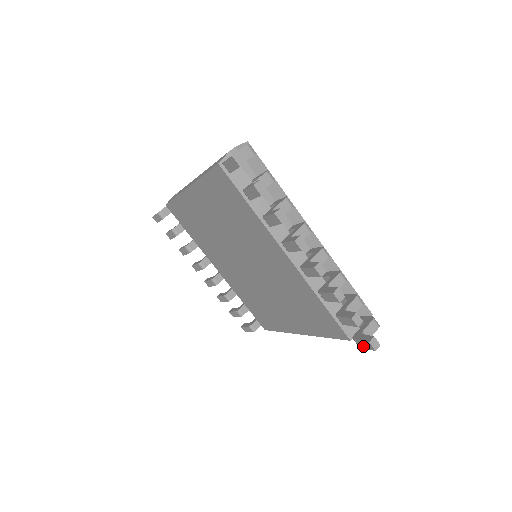
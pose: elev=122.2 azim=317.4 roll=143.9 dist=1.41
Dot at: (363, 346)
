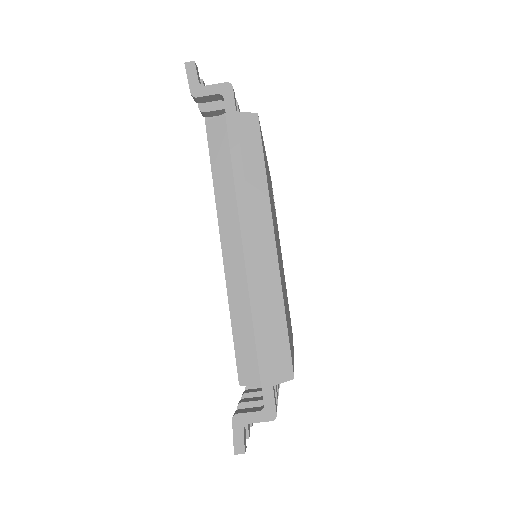
Dot at: occluded
